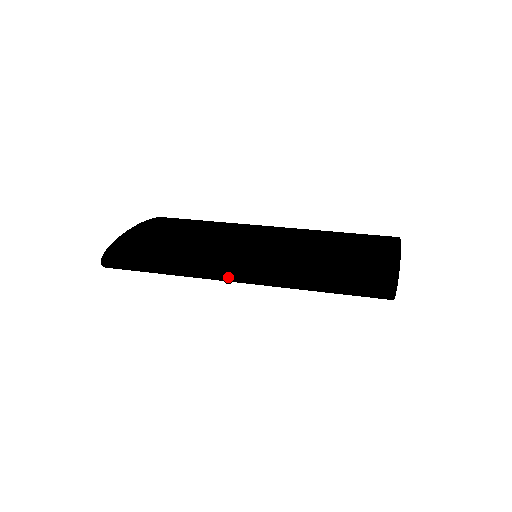
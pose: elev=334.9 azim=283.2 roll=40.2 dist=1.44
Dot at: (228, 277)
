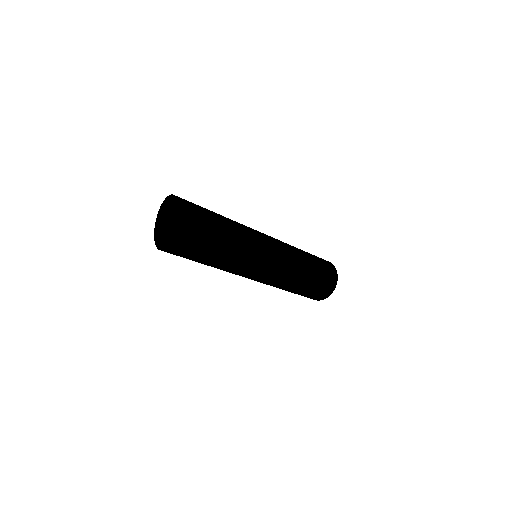
Dot at: (260, 246)
